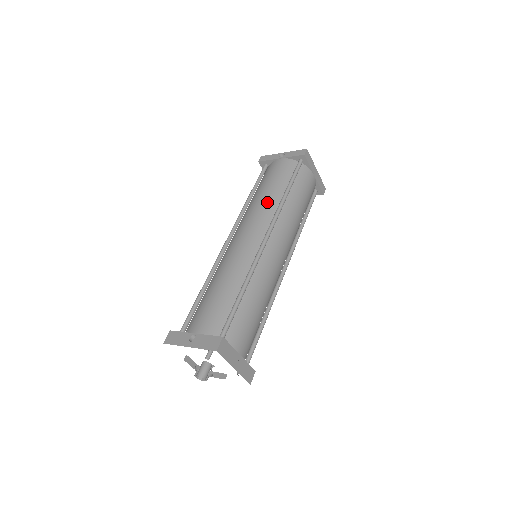
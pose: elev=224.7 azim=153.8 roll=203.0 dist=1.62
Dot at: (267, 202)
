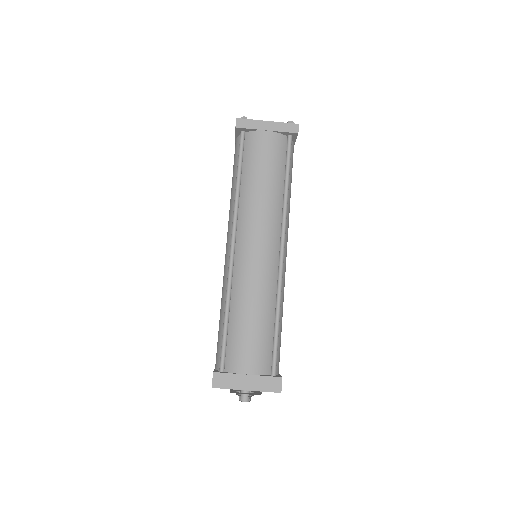
Dot at: (231, 203)
